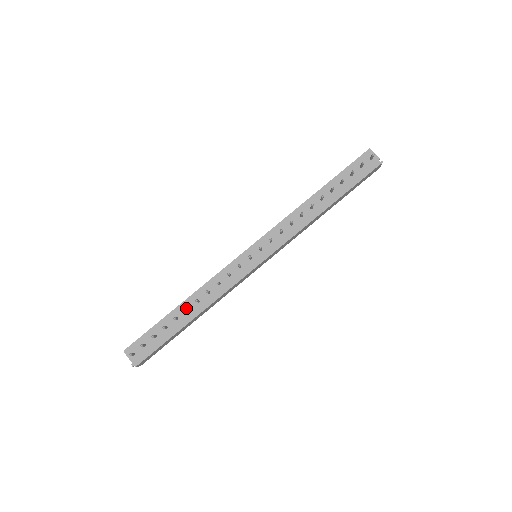
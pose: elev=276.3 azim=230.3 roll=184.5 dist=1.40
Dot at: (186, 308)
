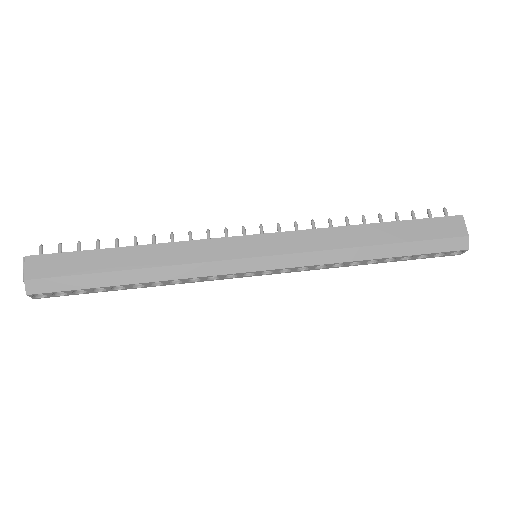
Dot at: occluded
